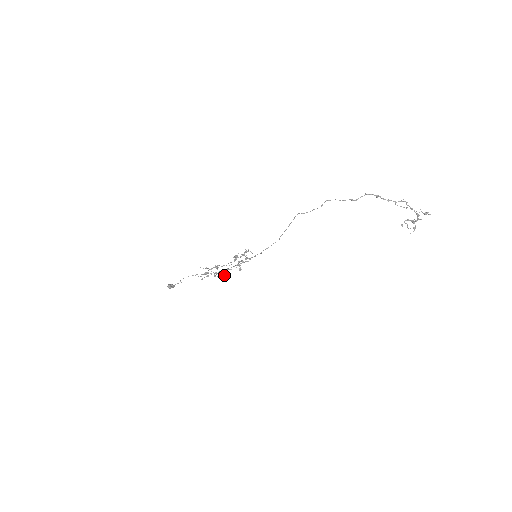
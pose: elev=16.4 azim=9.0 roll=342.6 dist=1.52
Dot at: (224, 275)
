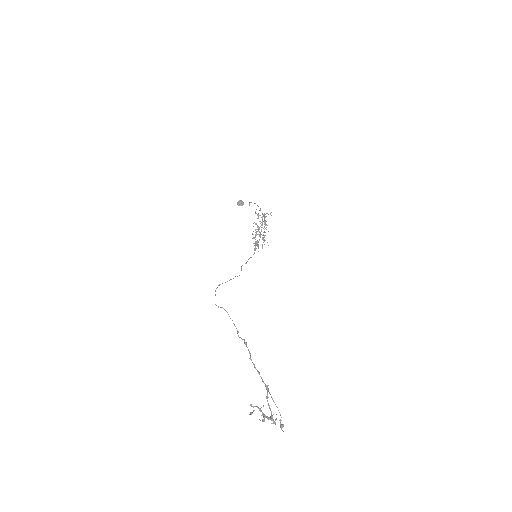
Dot at: (259, 236)
